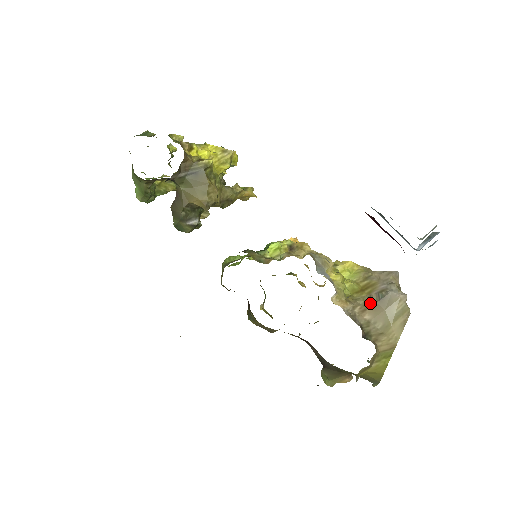
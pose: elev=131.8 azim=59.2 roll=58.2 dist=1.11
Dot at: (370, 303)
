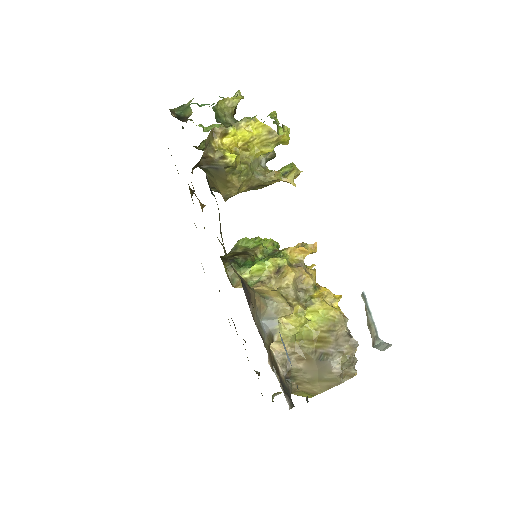
Dot at: (310, 357)
